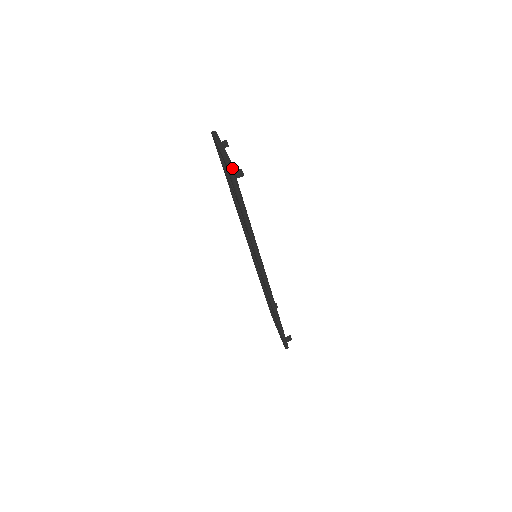
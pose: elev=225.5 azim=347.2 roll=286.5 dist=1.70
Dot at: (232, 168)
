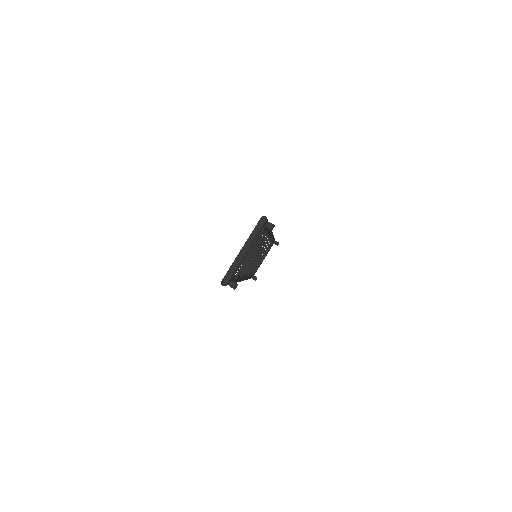
Dot at: occluded
